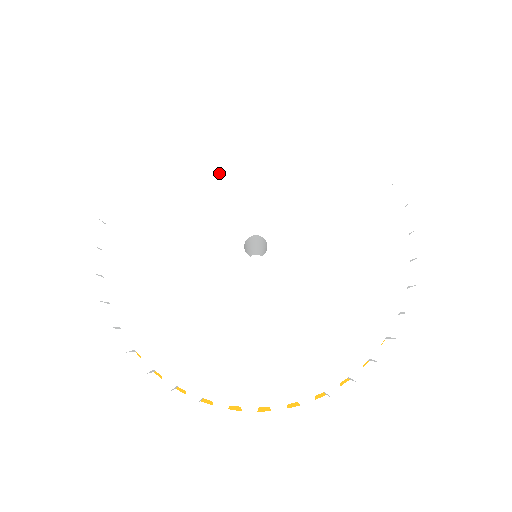
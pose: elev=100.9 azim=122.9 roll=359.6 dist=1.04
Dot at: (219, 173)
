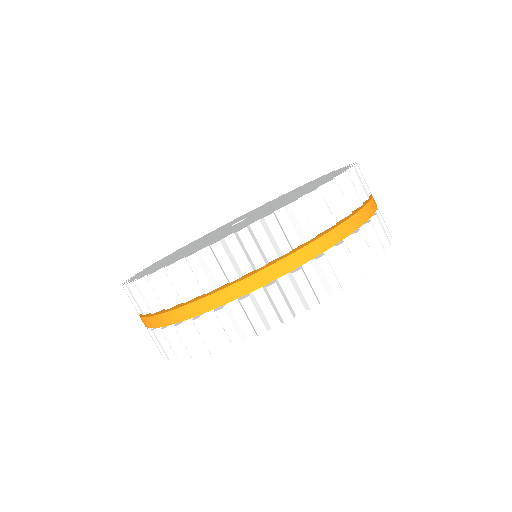
Dot at: occluded
